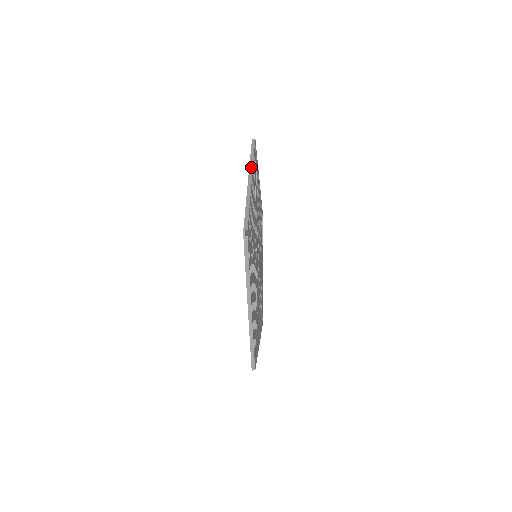
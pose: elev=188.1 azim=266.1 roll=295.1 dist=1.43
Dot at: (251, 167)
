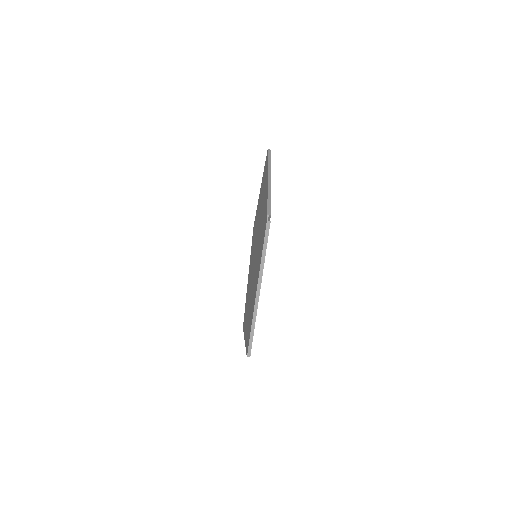
Dot at: (269, 170)
